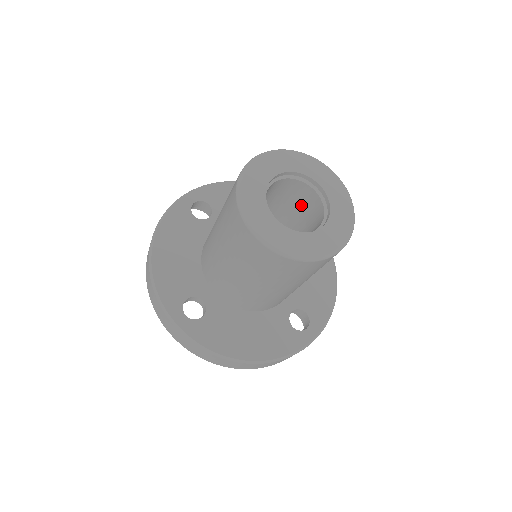
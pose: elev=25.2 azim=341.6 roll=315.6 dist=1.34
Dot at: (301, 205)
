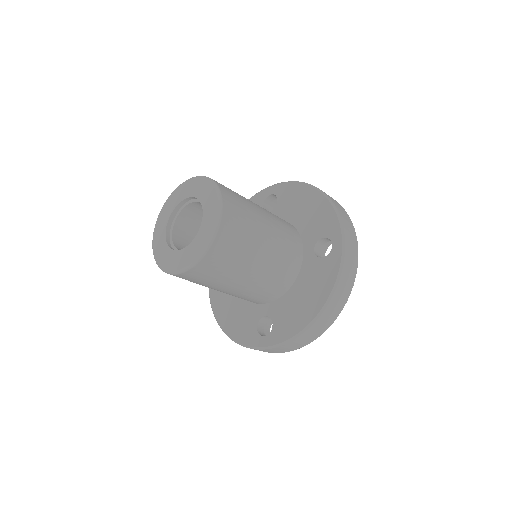
Dot at: occluded
